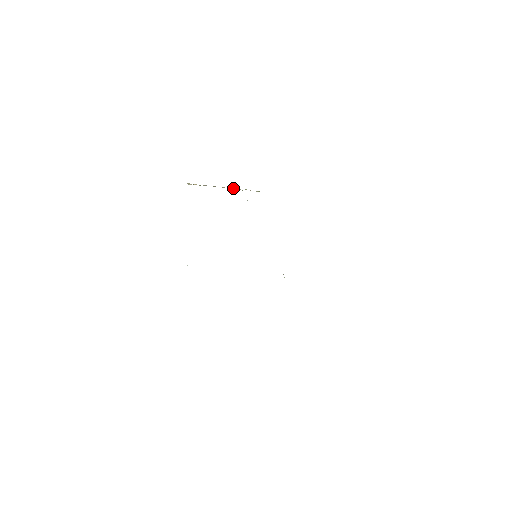
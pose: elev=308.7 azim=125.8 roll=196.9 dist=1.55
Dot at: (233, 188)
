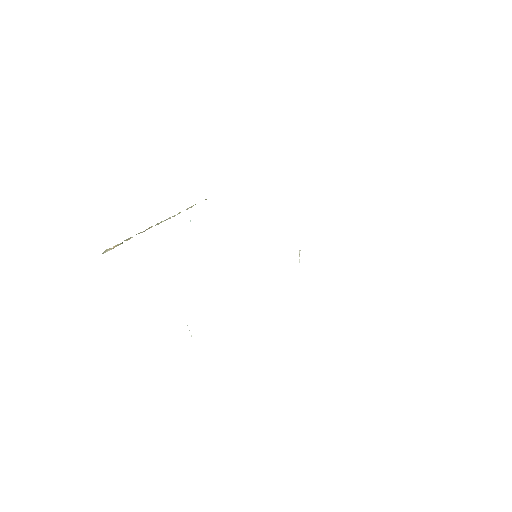
Dot at: occluded
